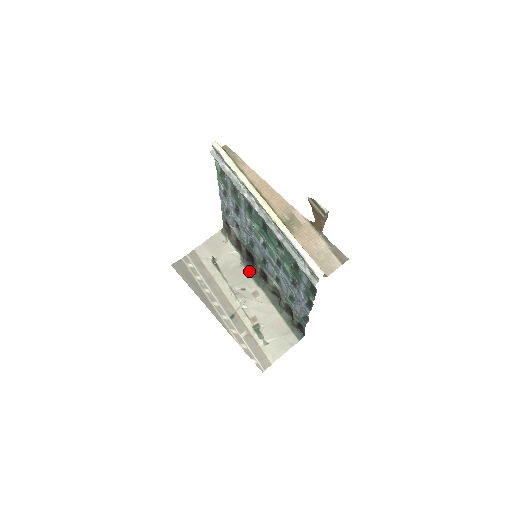
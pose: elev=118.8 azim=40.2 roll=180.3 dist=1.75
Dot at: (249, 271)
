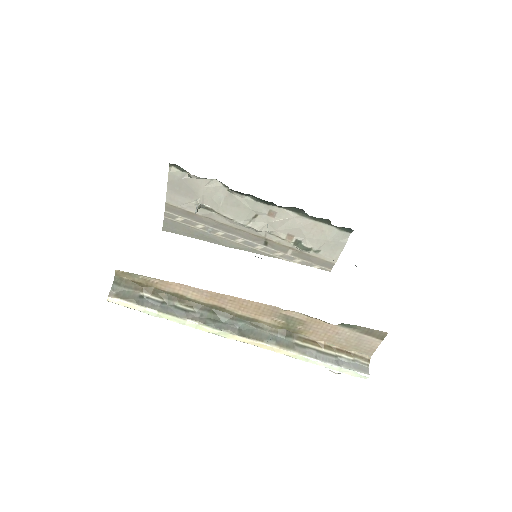
Dot at: (245, 195)
